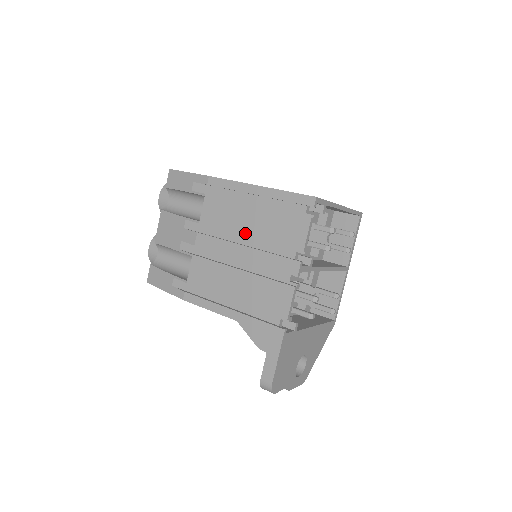
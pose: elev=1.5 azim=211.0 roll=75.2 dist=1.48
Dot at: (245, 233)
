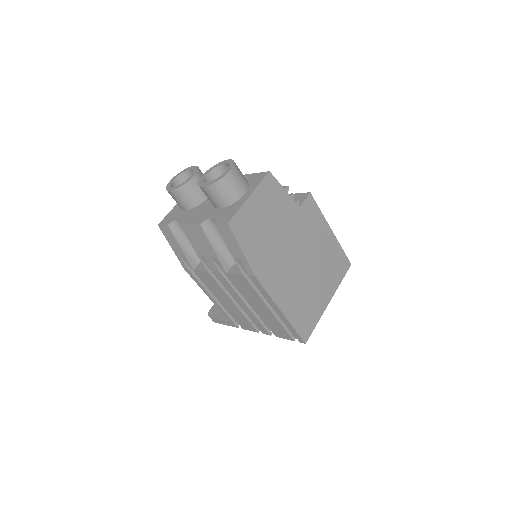
Dot at: (252, 306)
